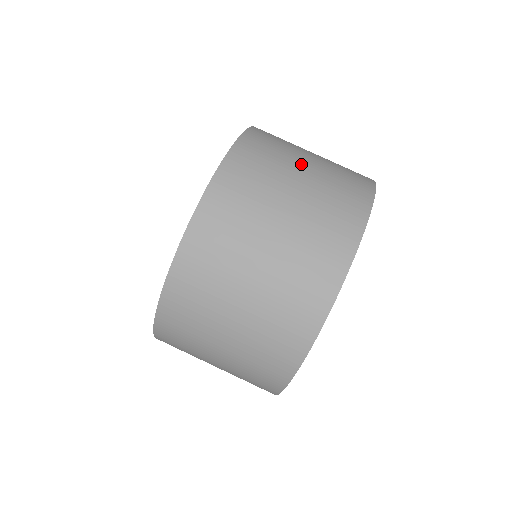
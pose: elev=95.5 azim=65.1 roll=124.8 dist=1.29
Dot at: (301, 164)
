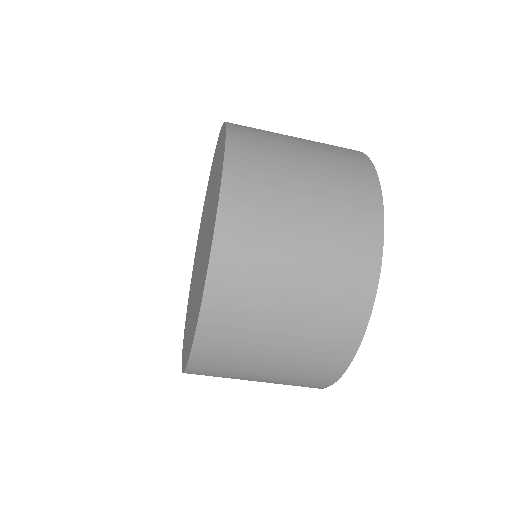
Dot at: (263, 364)
